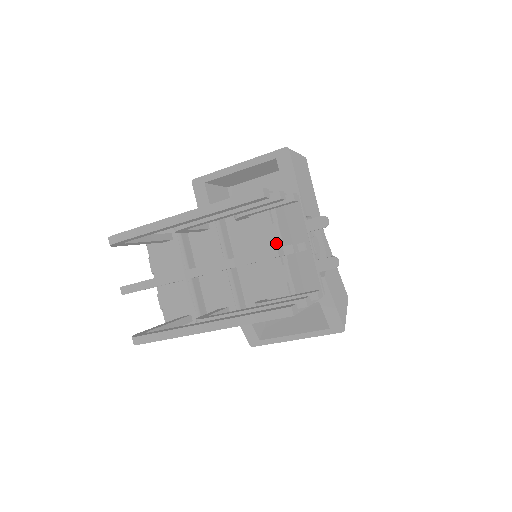
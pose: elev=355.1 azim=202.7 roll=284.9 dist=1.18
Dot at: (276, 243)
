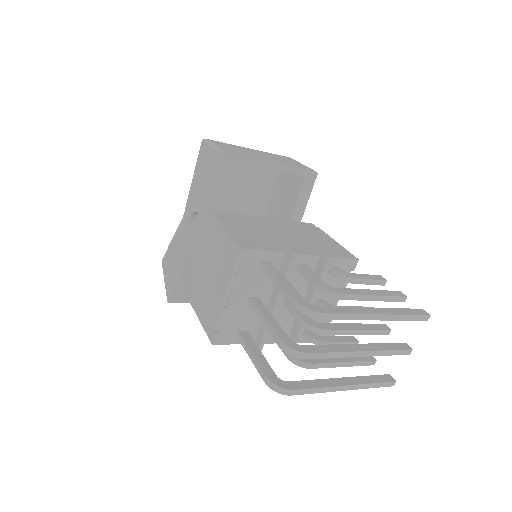
Dot at: occluded
